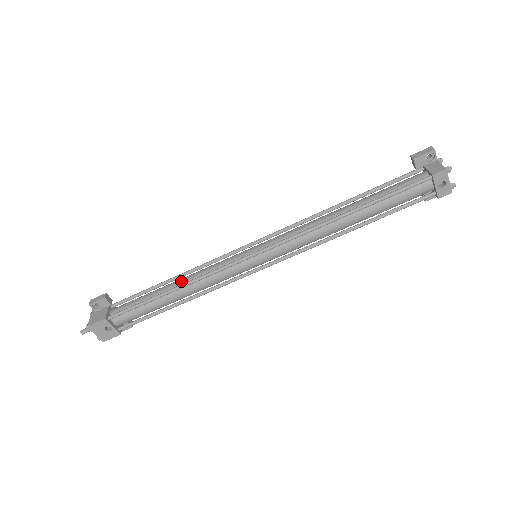
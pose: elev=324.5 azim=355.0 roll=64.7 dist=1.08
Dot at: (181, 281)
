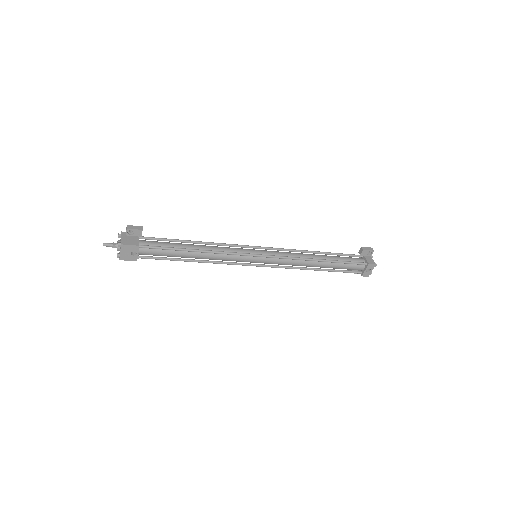
Dot at: (203, 247)
